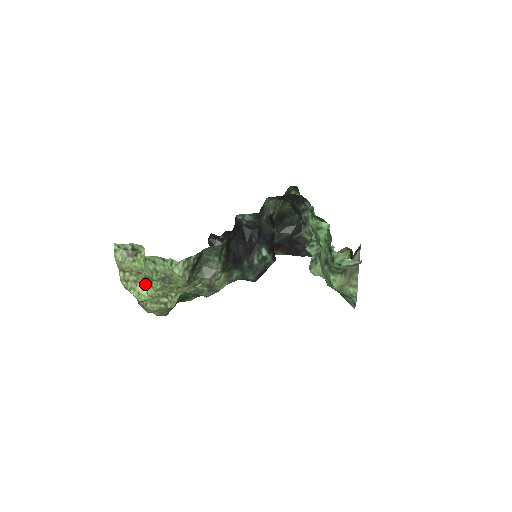
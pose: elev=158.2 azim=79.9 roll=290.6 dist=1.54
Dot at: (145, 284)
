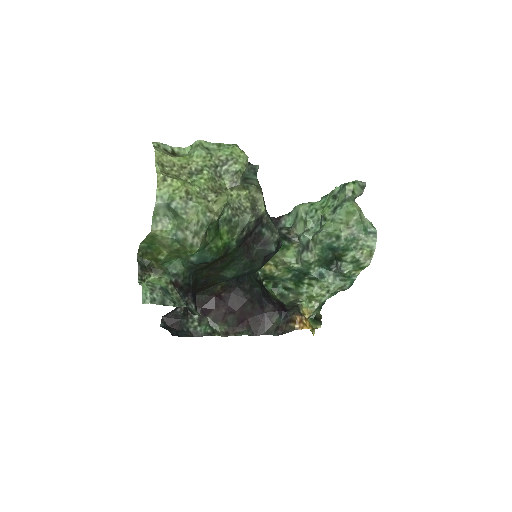
Dot at: (188, 182)
